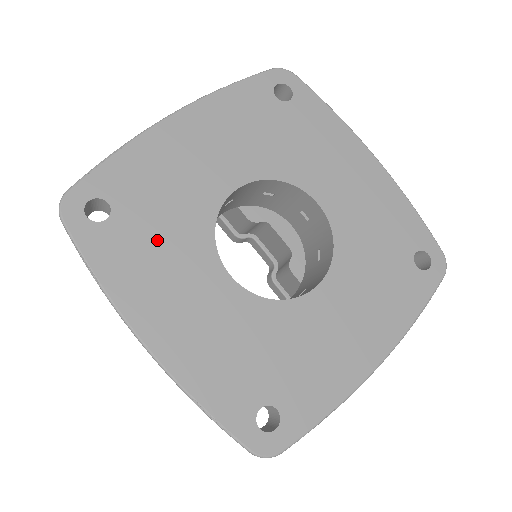
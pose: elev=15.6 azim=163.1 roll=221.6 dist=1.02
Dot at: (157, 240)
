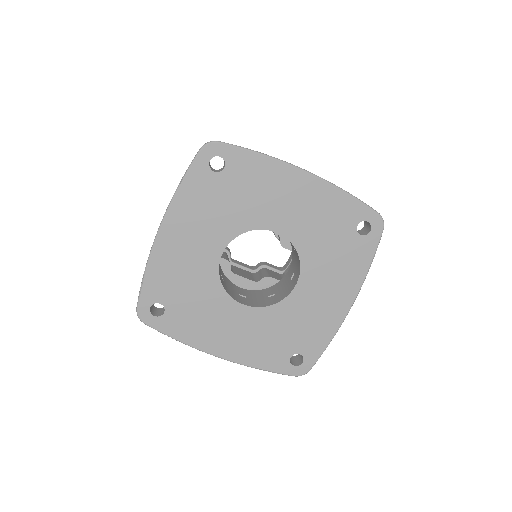
Dot at: (195, 308)
